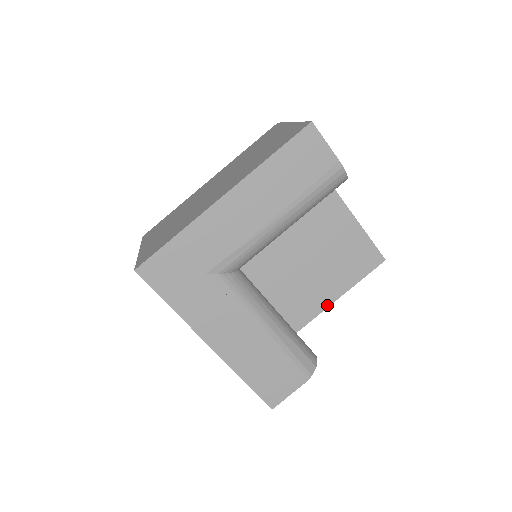
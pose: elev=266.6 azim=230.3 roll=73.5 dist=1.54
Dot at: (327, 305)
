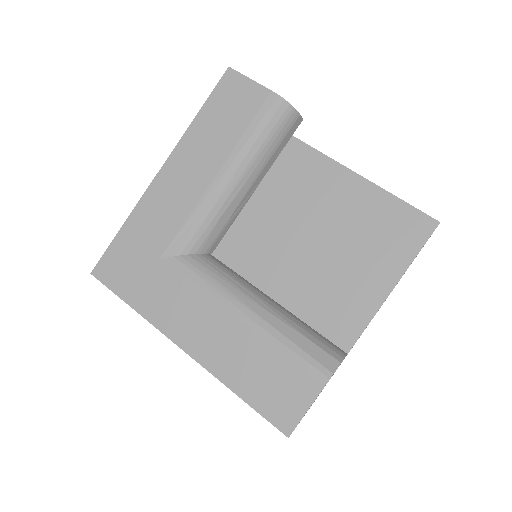
Dot at: (378, 304)
